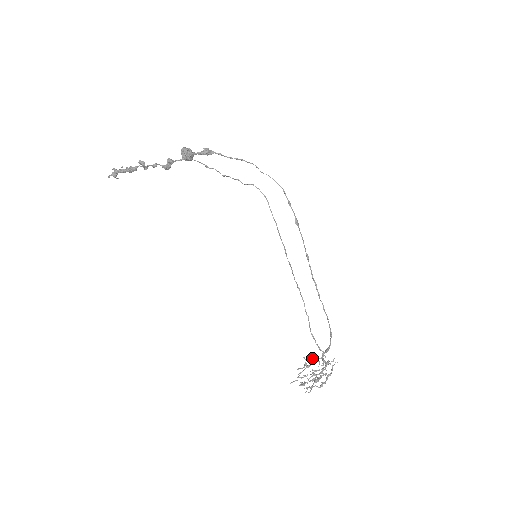
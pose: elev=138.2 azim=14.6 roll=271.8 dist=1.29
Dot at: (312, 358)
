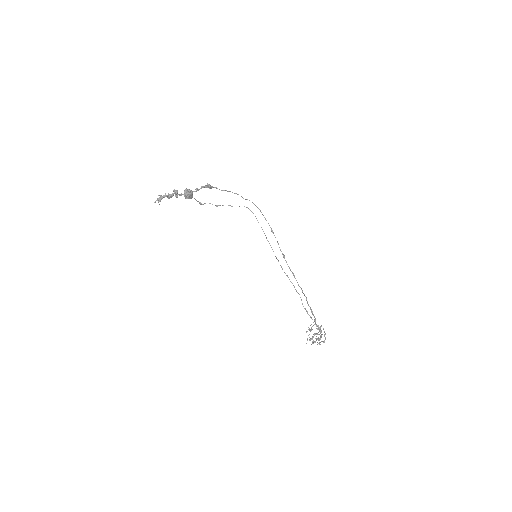
Dot at: (311, 324)
